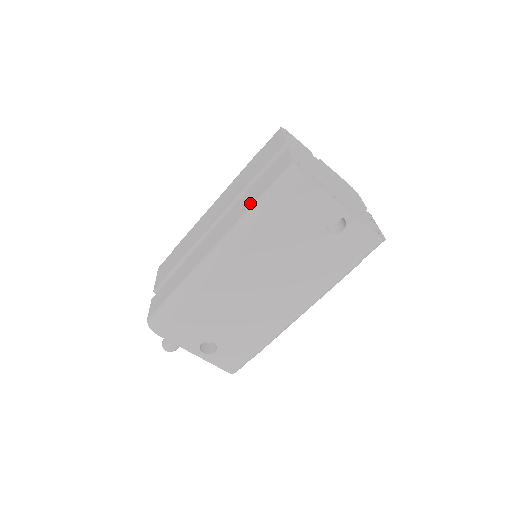
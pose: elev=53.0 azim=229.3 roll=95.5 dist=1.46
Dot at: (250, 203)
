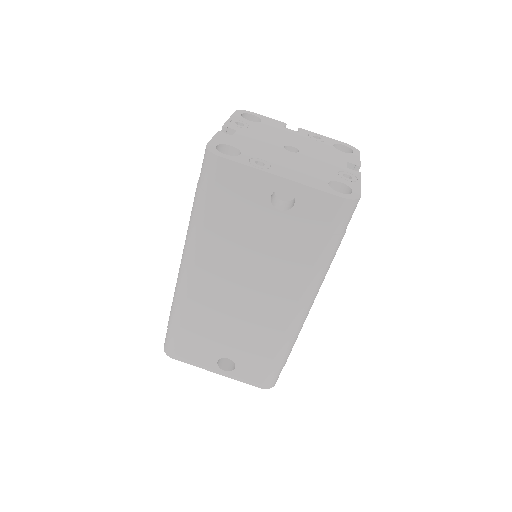
Dot at: occluded
